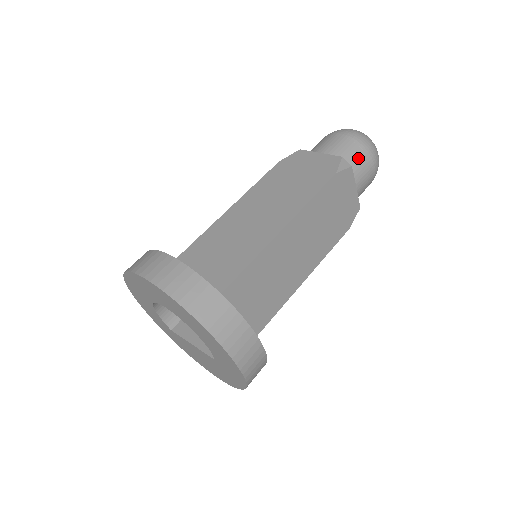
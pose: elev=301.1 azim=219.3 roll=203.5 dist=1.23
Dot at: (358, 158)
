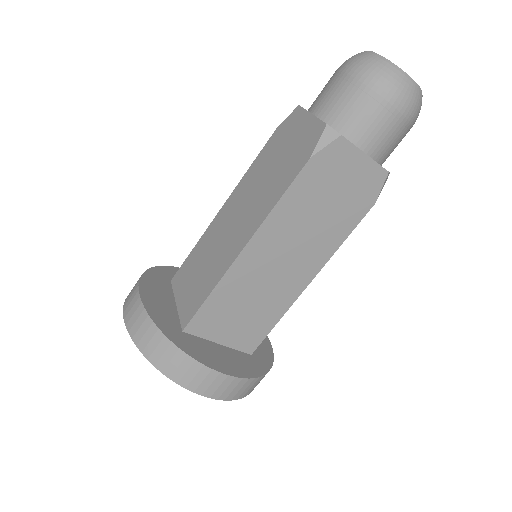
Dot at: occluded
